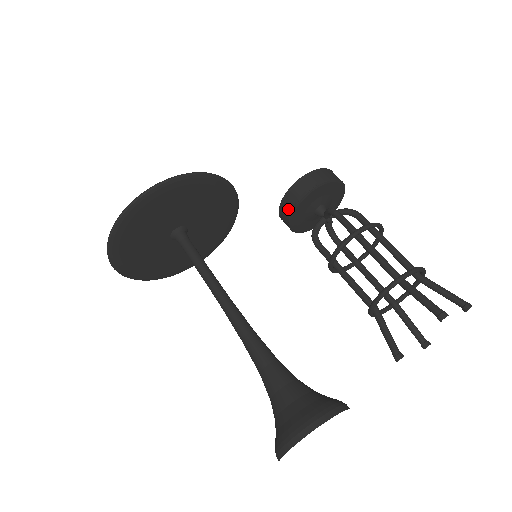
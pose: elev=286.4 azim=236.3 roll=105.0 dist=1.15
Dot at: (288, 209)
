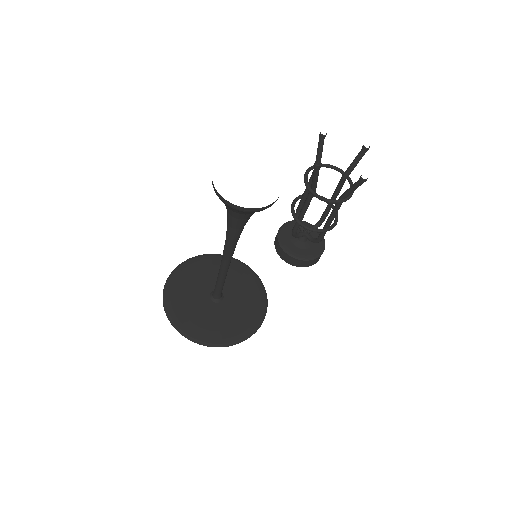
Dot at: (276, 240)
